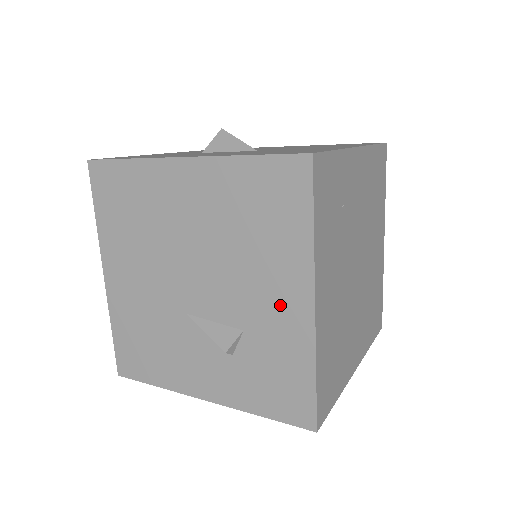
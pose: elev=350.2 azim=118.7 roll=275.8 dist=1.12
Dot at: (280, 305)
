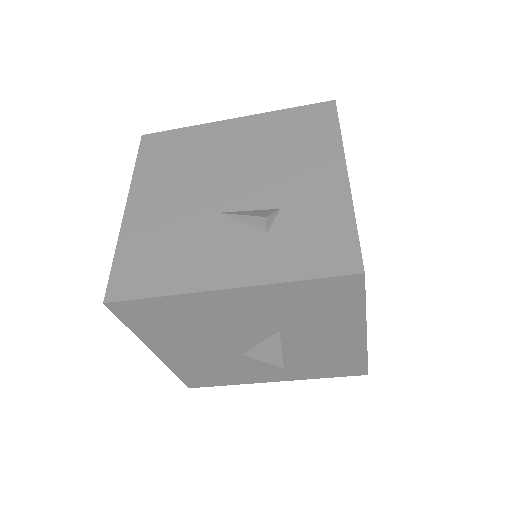
Dot at: (316, 181)
